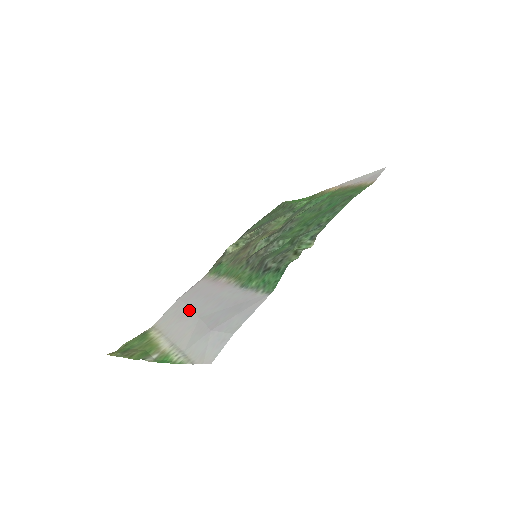
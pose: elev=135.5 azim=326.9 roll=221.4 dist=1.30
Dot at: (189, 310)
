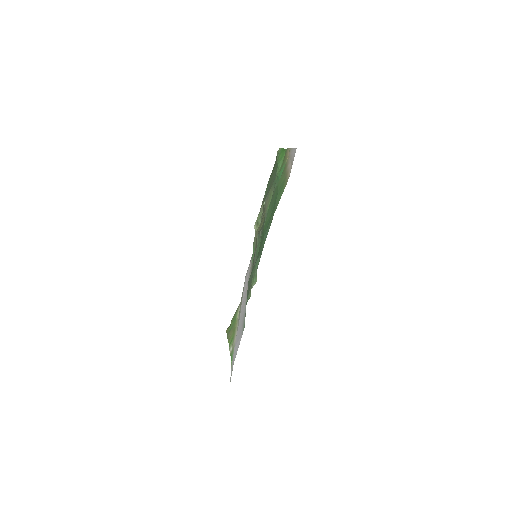
Dot at: (241, 304)
